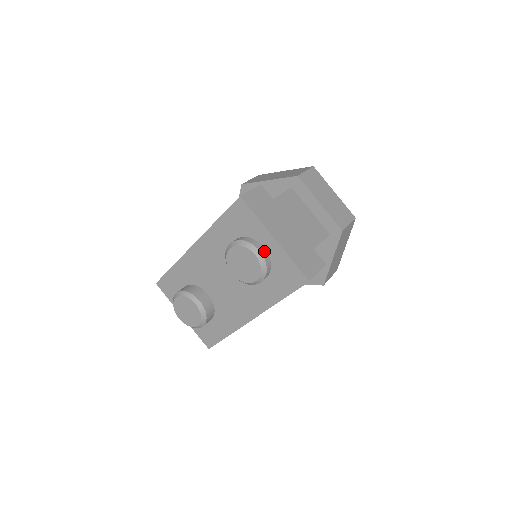
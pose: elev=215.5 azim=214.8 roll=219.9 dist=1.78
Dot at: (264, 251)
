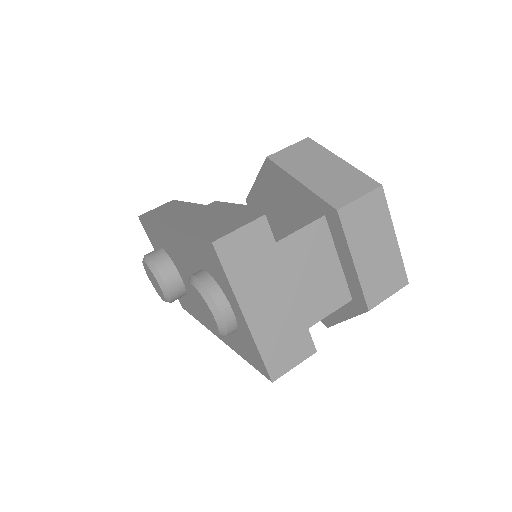
Dot at: (230, 315)
